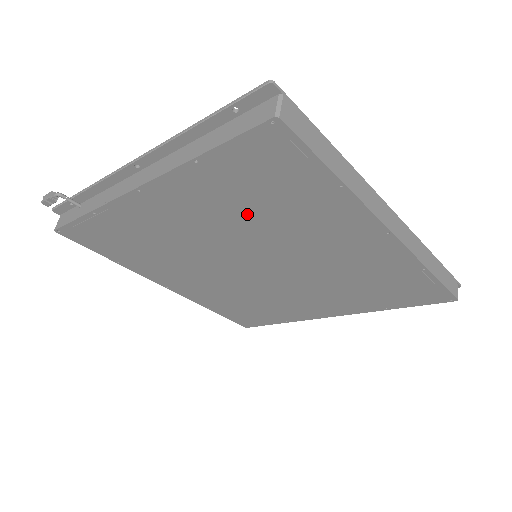
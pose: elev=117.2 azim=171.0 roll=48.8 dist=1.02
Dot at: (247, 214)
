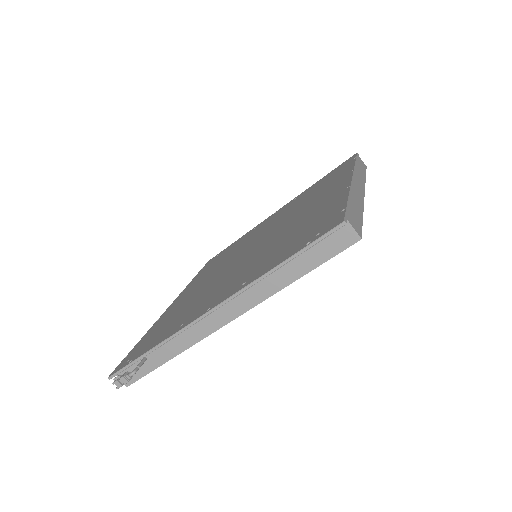
Dot at: occluded
